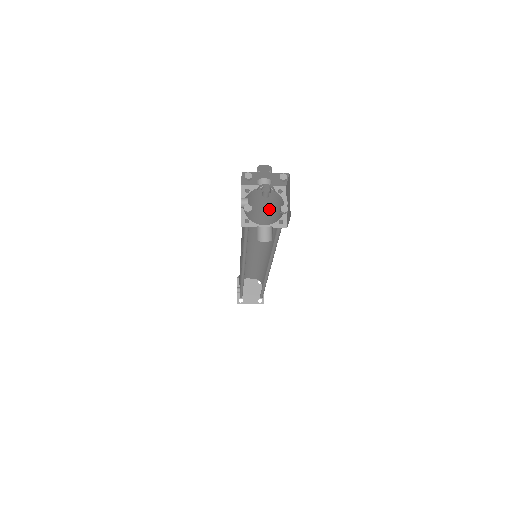
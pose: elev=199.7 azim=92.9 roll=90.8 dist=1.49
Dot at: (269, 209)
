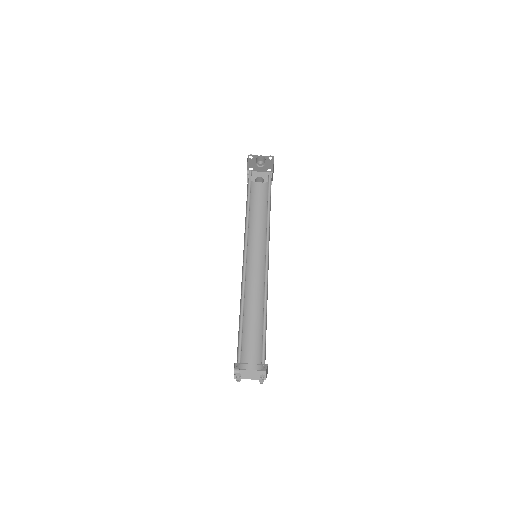
Dot at: (263, 205)
